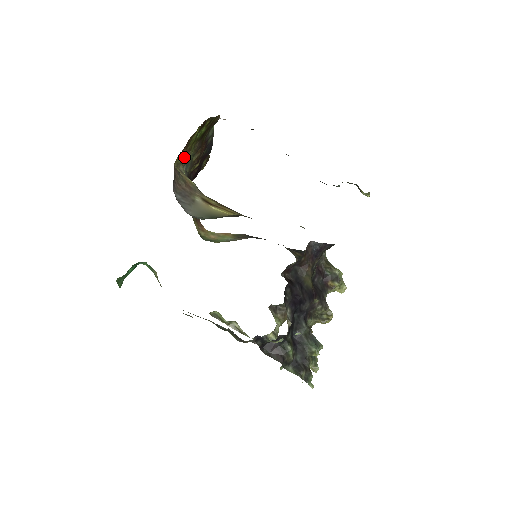
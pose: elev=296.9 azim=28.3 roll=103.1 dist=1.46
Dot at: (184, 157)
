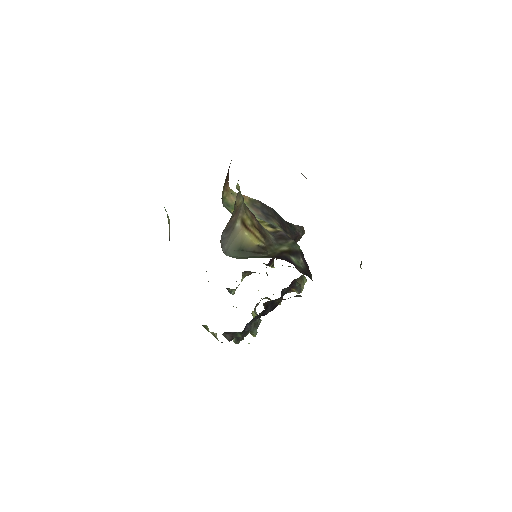
Dot at: occluded
